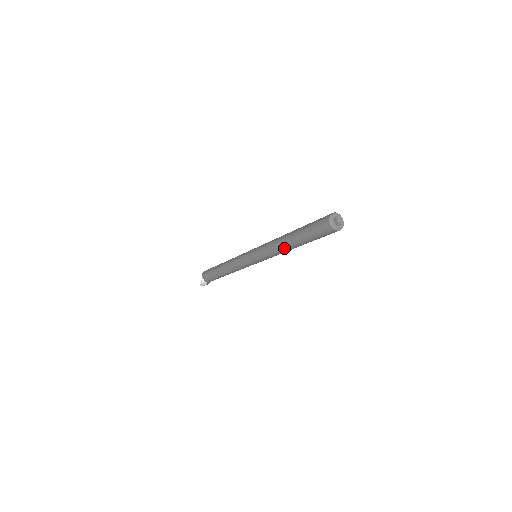
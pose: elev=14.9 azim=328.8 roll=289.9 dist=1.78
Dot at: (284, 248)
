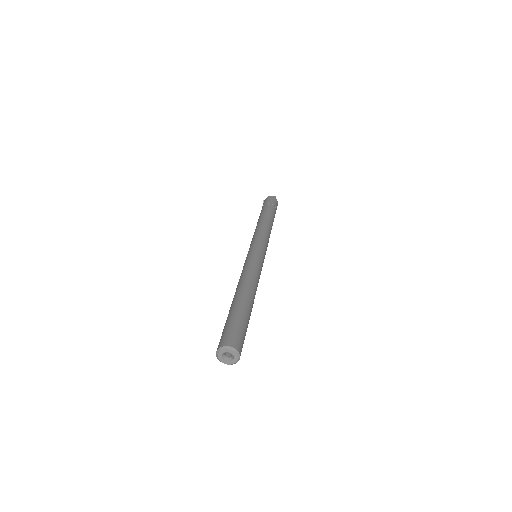
Dot at: occluded
